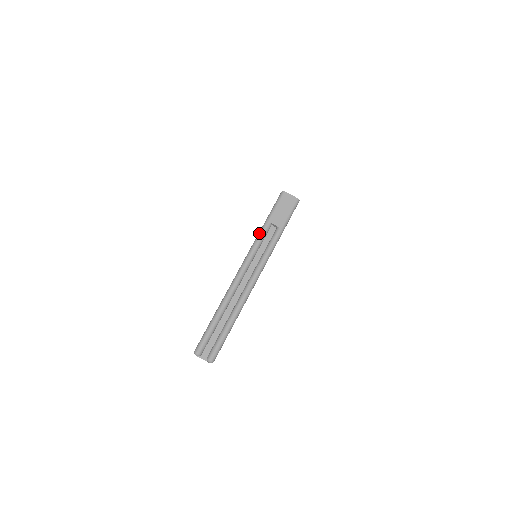
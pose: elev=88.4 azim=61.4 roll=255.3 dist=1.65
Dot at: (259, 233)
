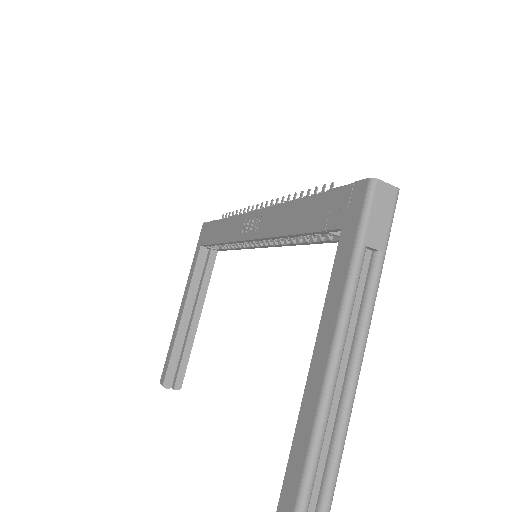
Dot at: (351, 270)
